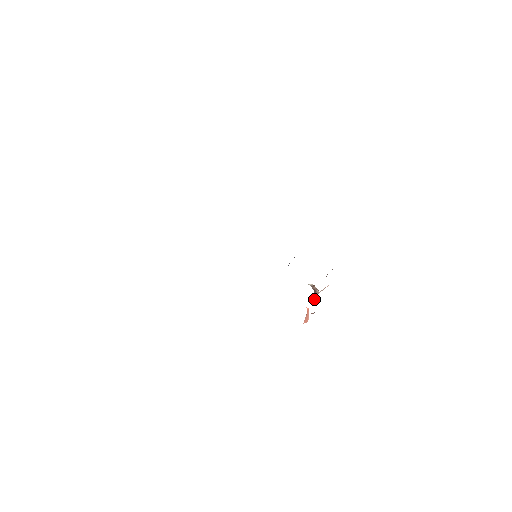
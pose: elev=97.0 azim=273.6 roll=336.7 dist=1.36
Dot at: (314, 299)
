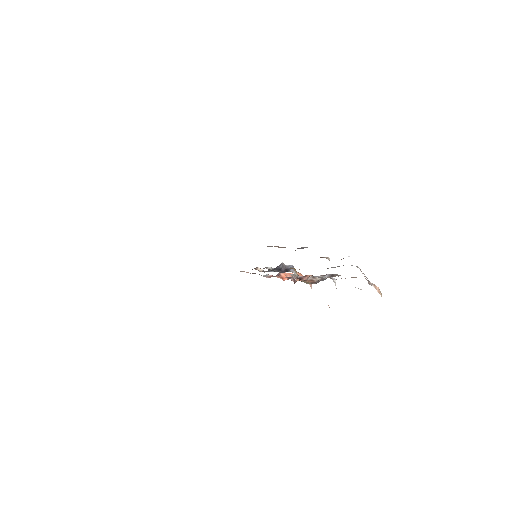
Dot at: (291, 280)
